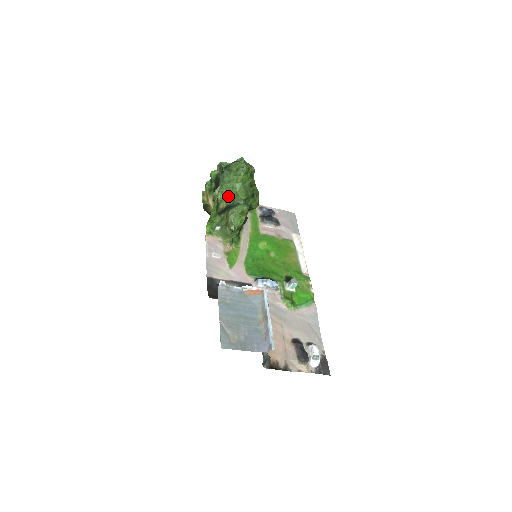
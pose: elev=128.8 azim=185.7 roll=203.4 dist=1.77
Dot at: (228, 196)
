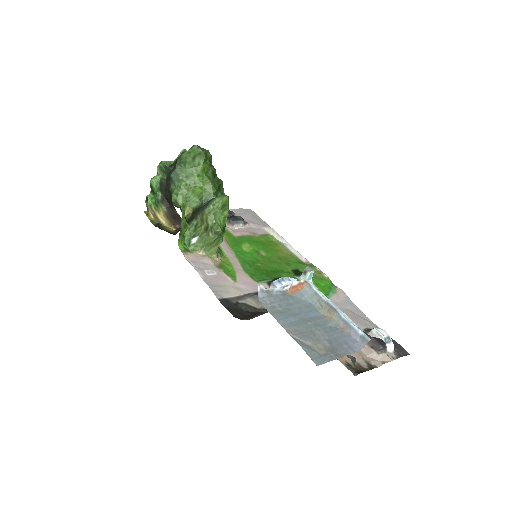
Dot at: (191, 197)
